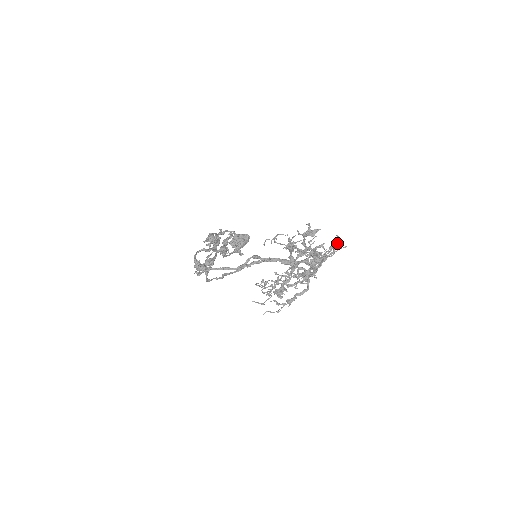
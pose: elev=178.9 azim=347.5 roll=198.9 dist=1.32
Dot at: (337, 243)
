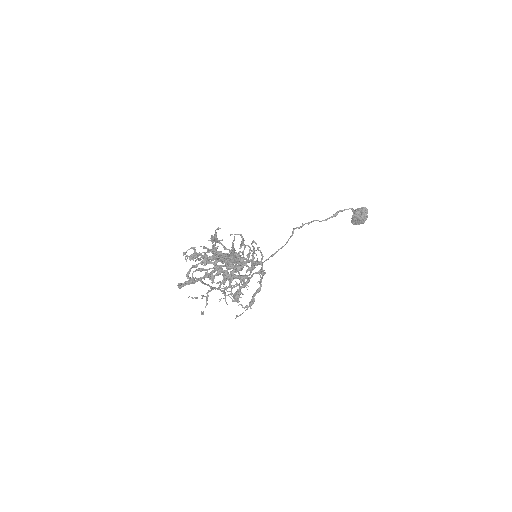
Dot at: (244, 240)
